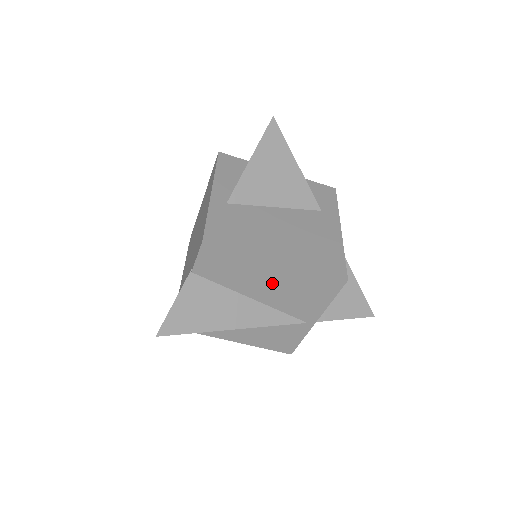
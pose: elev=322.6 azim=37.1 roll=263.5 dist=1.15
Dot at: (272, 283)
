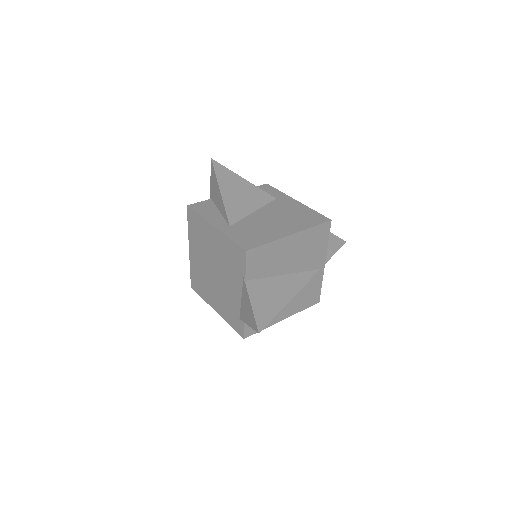
Dot at: (293, 253)
